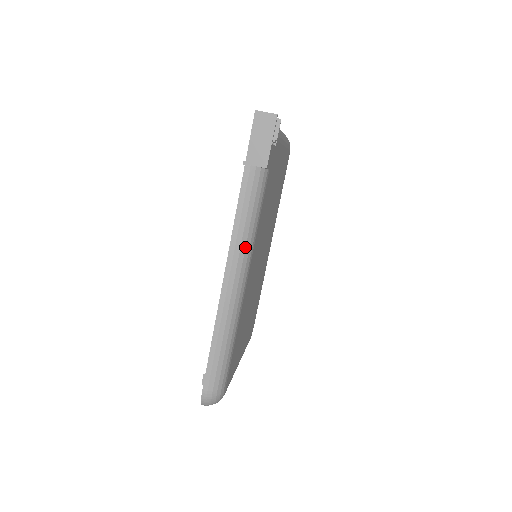
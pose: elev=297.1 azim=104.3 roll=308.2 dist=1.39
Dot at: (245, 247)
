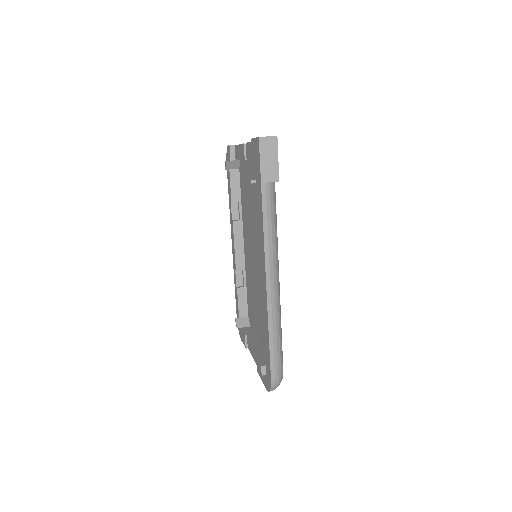
Dot at: (275, 250)
